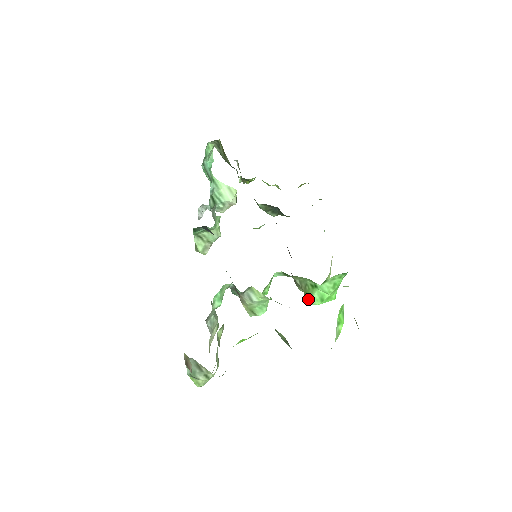
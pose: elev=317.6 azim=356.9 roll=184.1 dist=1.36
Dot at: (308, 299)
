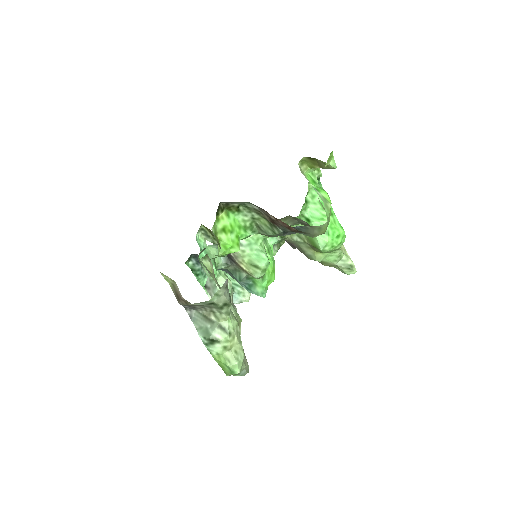
Dot at: (316, 244)
